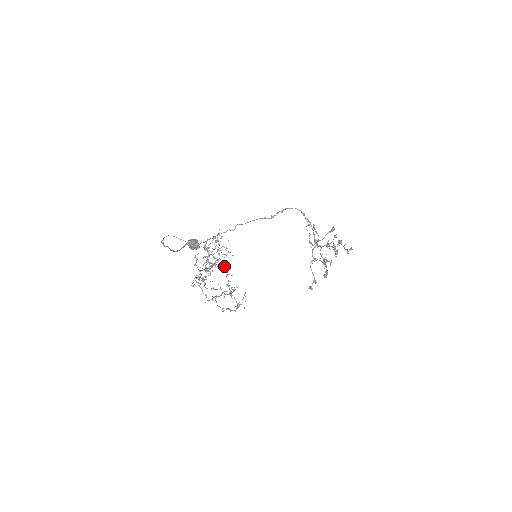
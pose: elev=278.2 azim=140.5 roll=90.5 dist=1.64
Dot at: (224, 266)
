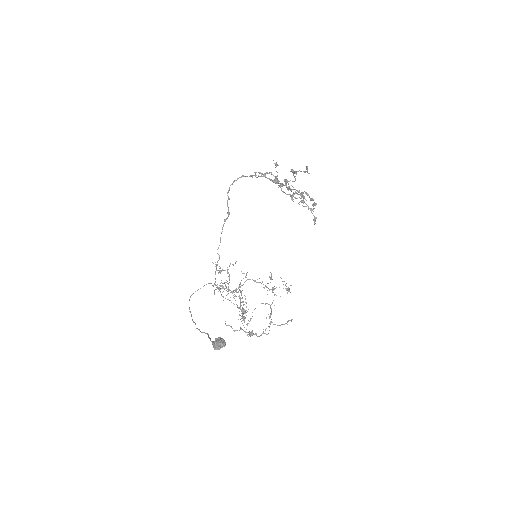
Dot at: occluded
